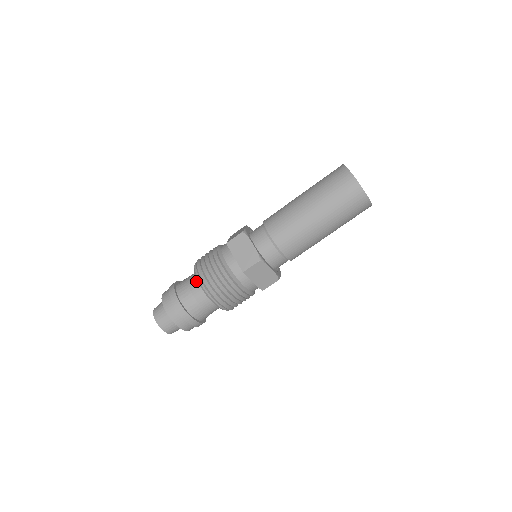
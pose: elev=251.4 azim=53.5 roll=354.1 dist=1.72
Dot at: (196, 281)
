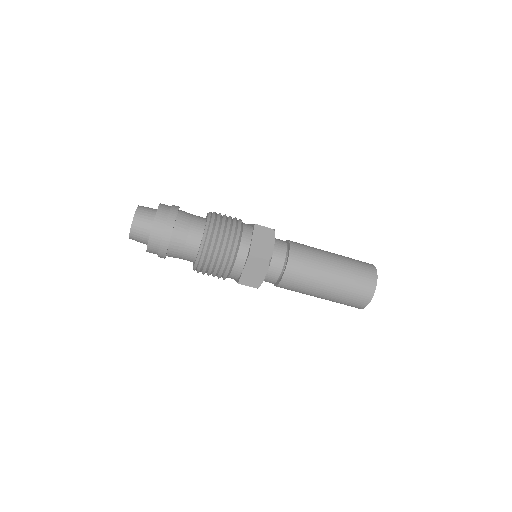
Dot at: (202, 223)
